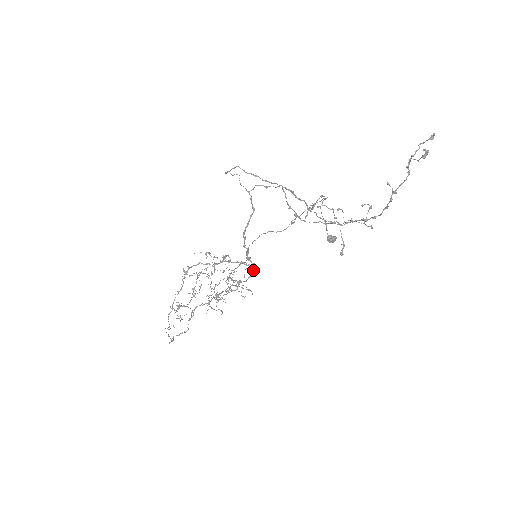
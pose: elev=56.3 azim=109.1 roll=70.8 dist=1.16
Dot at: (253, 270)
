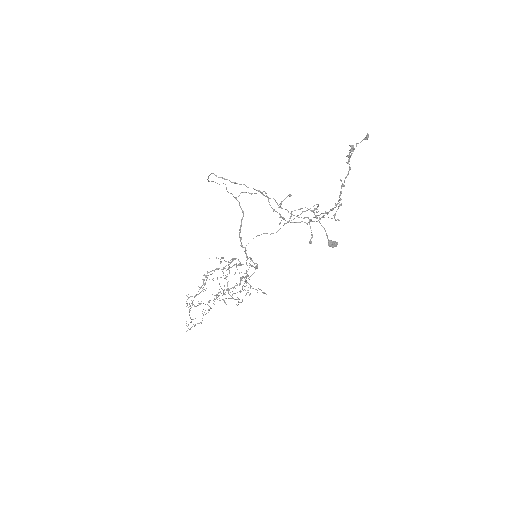
Dot at: (255, 269)
